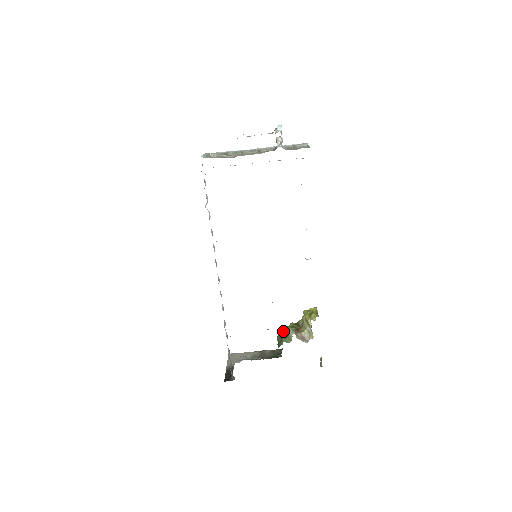
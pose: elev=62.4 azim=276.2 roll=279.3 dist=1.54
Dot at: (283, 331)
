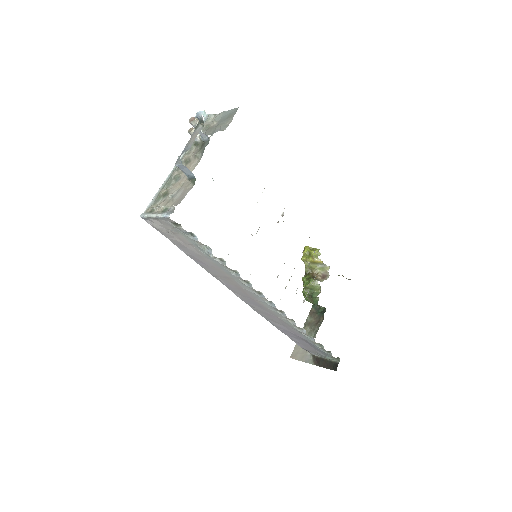
Dot at: (305, 291)
